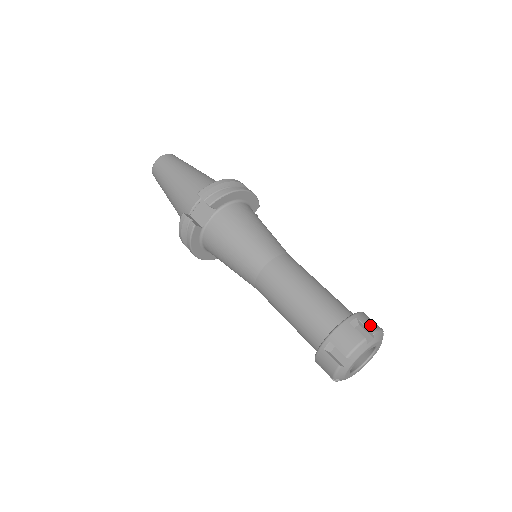
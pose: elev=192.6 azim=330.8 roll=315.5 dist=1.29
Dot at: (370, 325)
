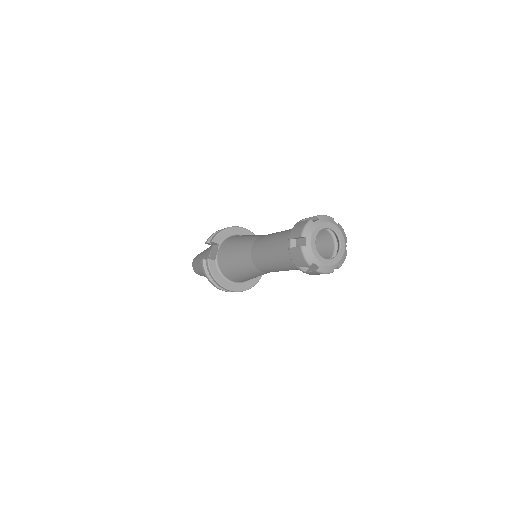
Dot at: occluded
